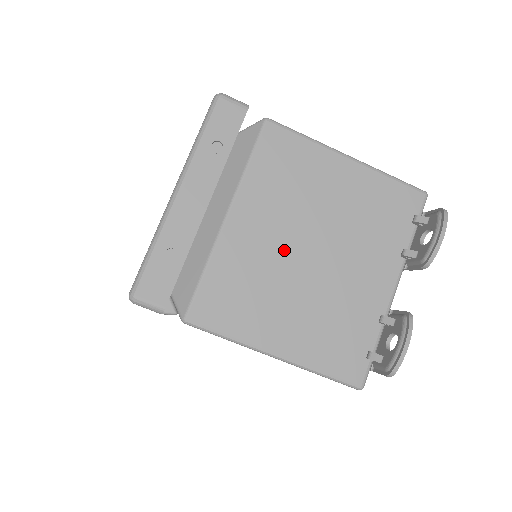
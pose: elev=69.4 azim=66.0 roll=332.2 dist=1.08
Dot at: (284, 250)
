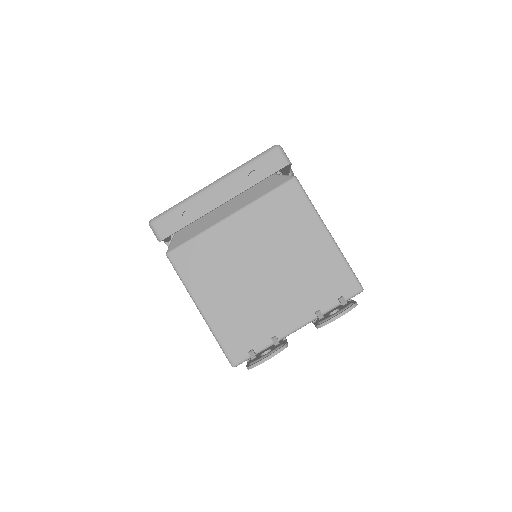
Dot at: (248, 257)
